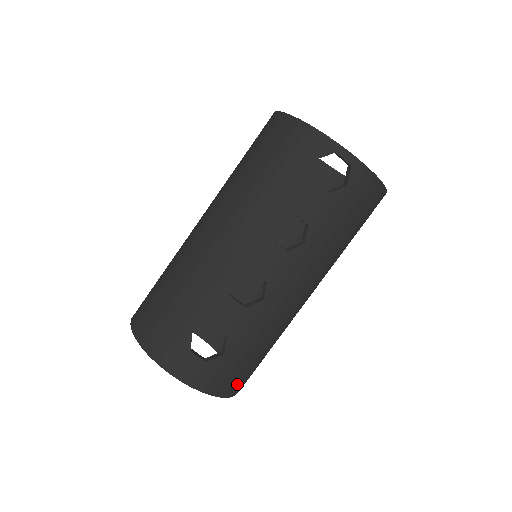
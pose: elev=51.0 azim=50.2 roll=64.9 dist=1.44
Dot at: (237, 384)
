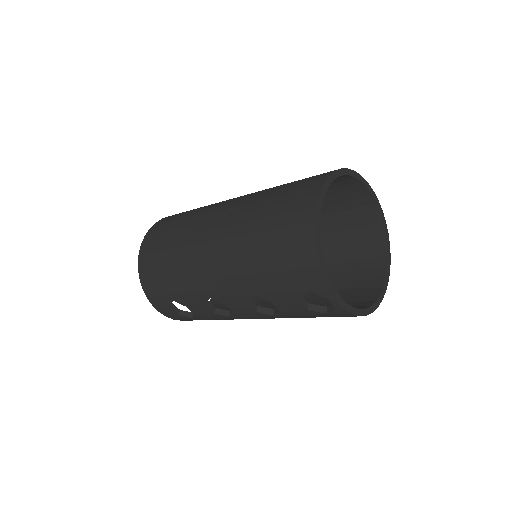
Dot at: occluded
